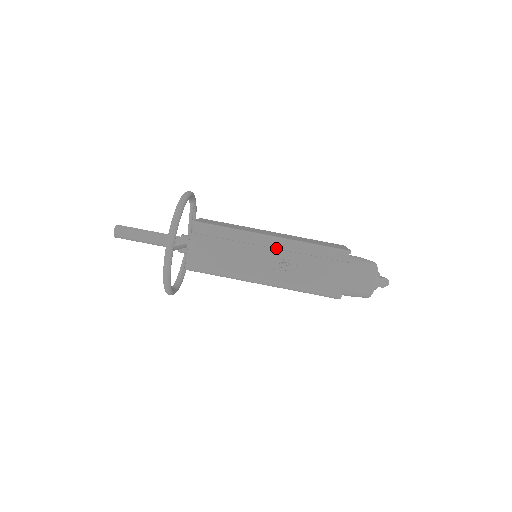
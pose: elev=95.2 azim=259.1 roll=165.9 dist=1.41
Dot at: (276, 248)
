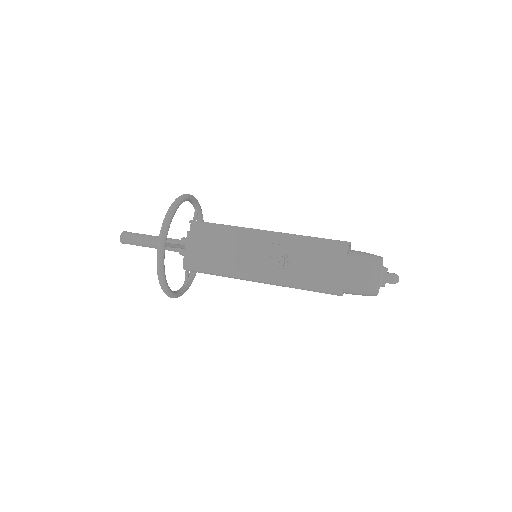
Dot at: (271, 243)
